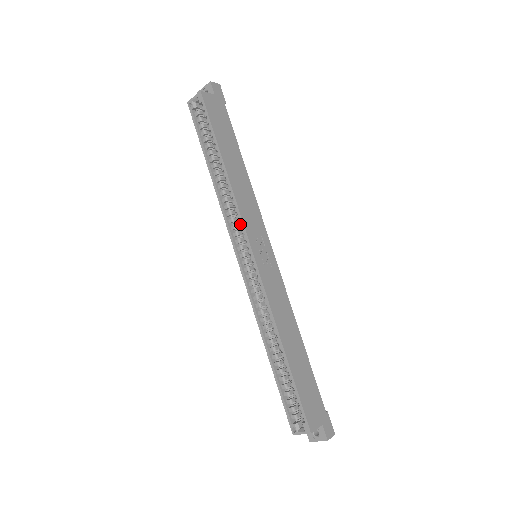
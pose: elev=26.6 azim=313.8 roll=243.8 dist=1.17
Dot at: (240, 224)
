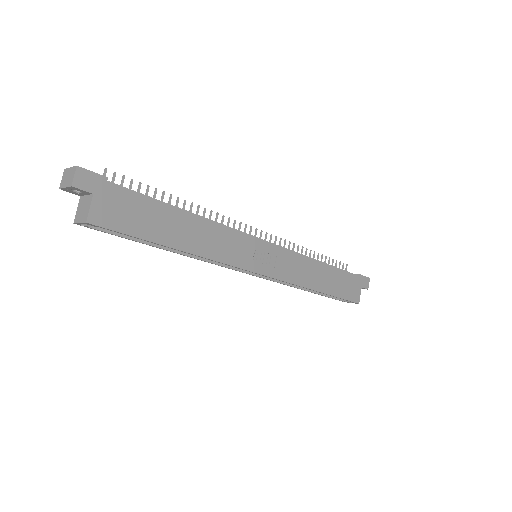
Dot at: (232, 265)
